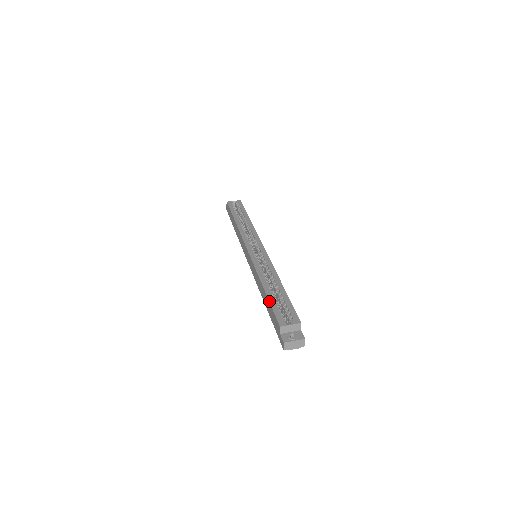
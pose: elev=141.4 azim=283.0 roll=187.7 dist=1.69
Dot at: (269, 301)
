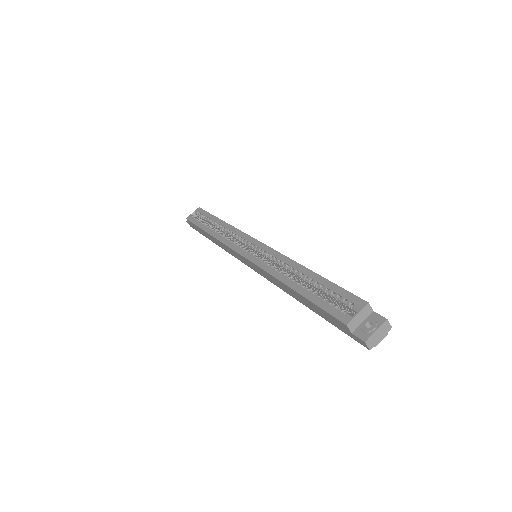
Dot at: (309, 301)
